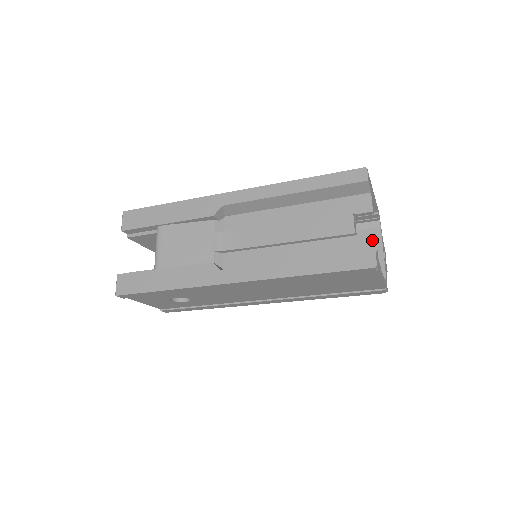
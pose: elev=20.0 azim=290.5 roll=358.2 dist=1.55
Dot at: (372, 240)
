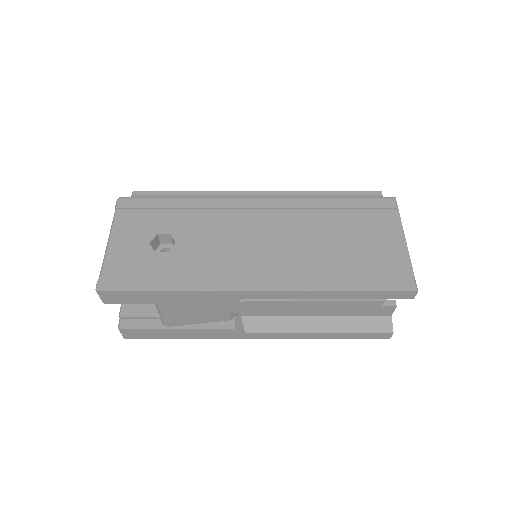
Dot at: (392, 310)
